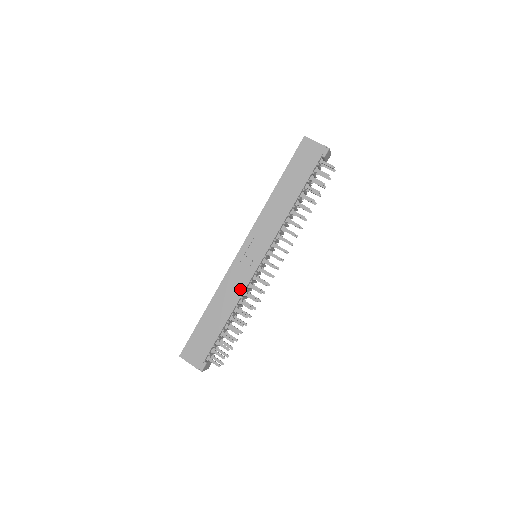
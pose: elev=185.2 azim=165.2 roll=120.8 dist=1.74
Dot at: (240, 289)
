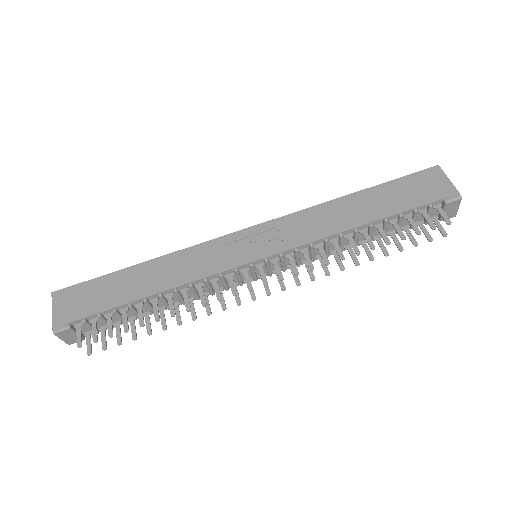
Dot at: (199, 272)
